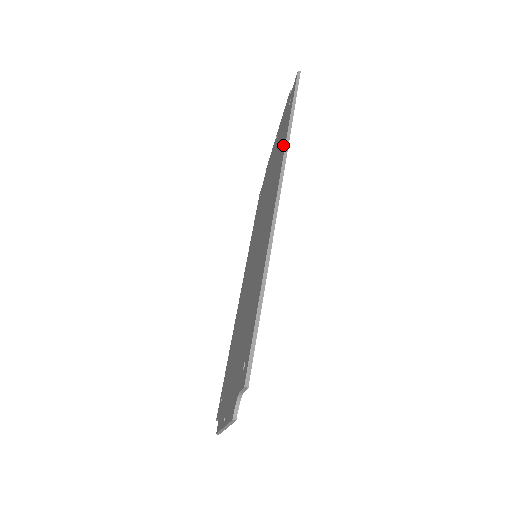
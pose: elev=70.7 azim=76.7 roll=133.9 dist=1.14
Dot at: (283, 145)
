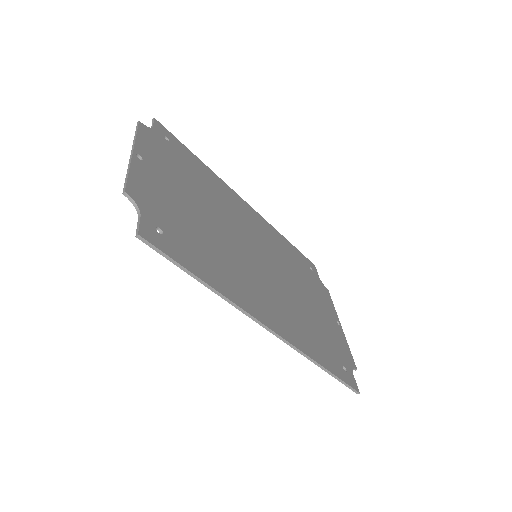
Dot at: occluded
